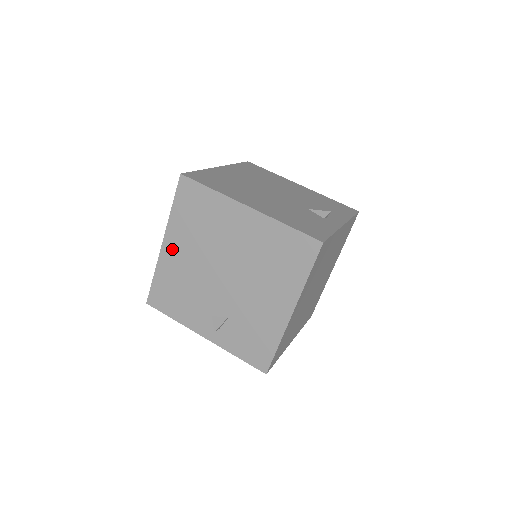
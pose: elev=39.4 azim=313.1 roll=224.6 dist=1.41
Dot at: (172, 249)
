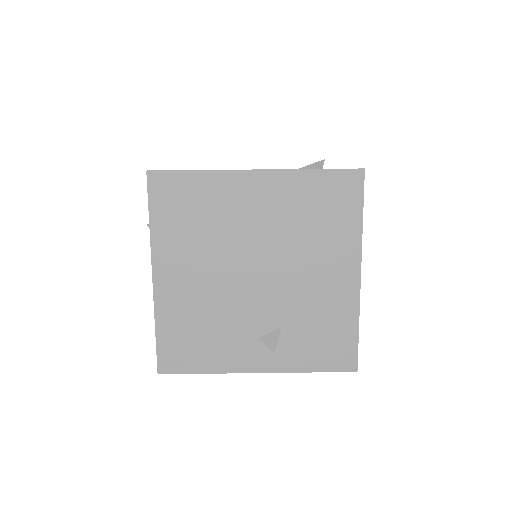
Dot at: (170, 278)
